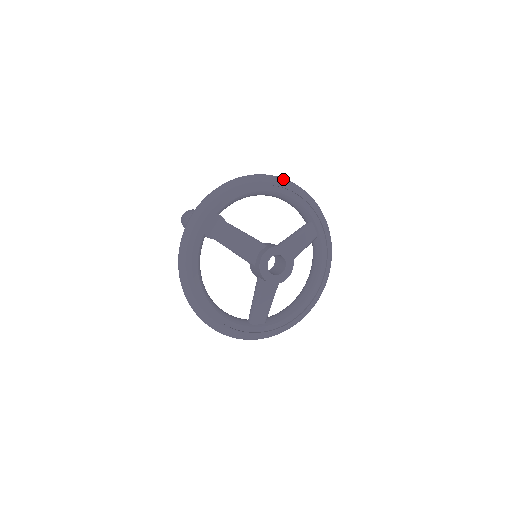
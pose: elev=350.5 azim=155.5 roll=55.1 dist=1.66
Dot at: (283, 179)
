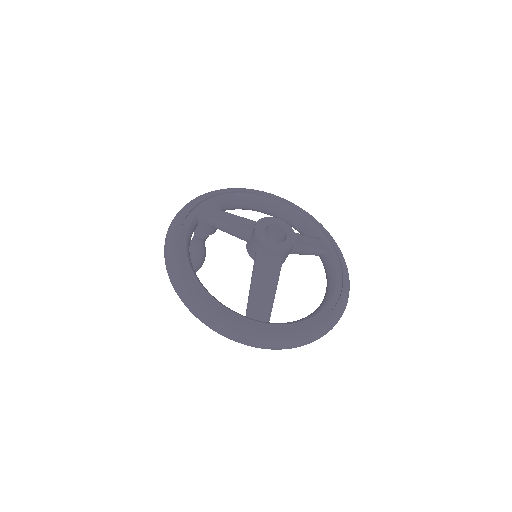
Dot at: occluded
